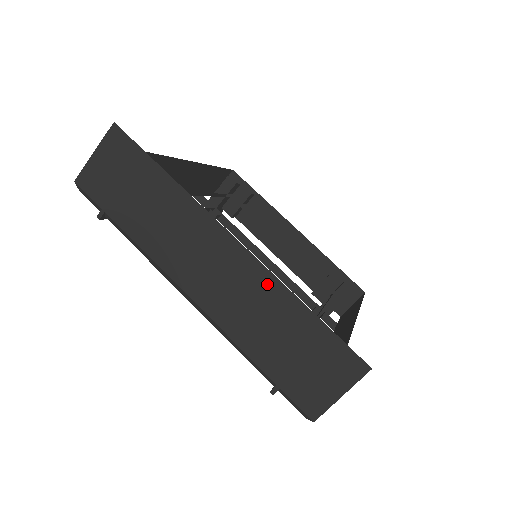
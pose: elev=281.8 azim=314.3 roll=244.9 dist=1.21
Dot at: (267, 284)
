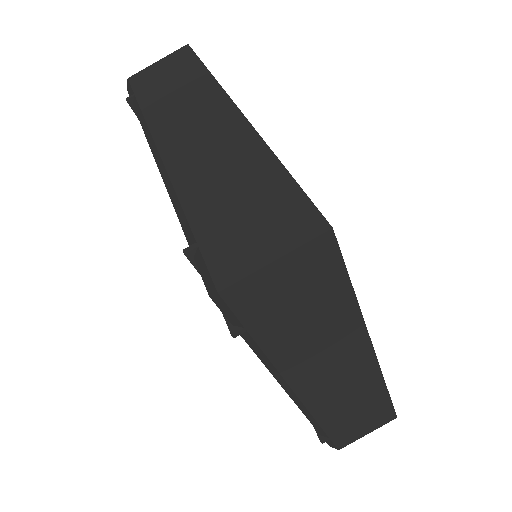
Dot at: (247, 142)
